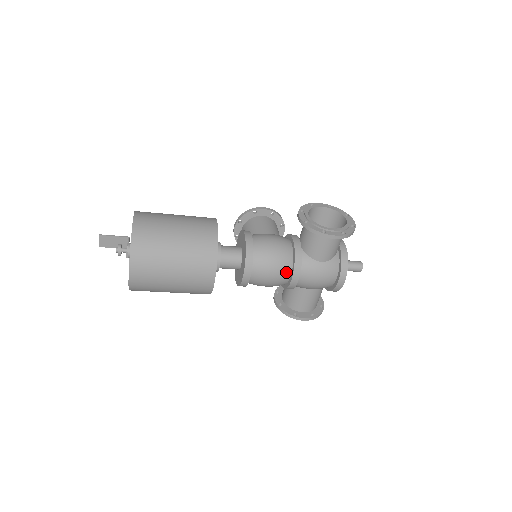
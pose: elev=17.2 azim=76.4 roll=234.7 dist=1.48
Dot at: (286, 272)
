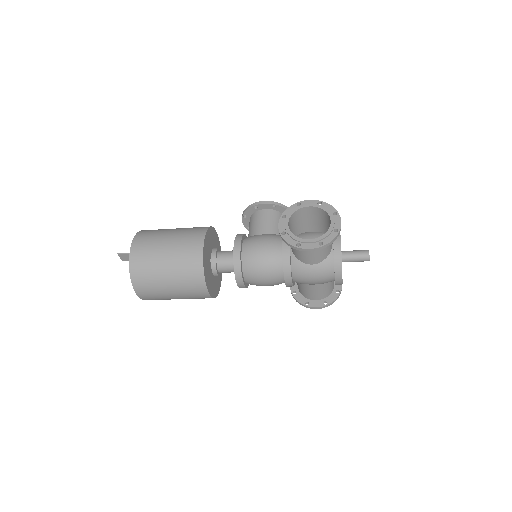
Dot at: (278, 277)
